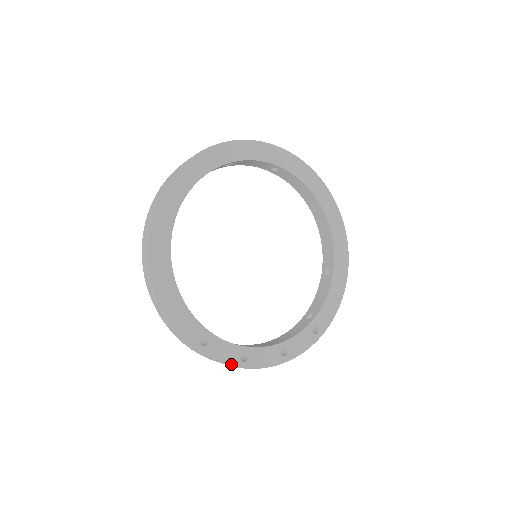
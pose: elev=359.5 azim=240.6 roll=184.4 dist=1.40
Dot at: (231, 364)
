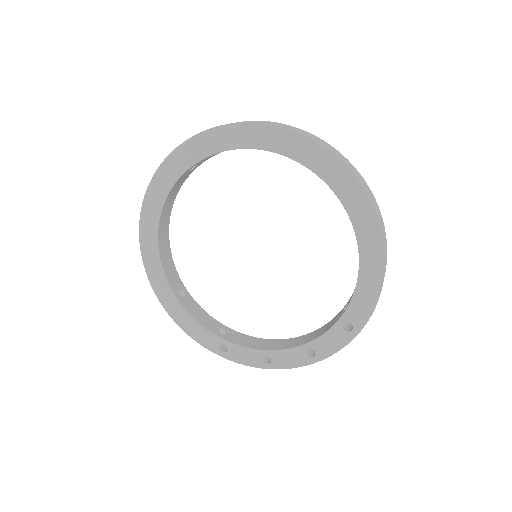
Dot at: (255, 366)
